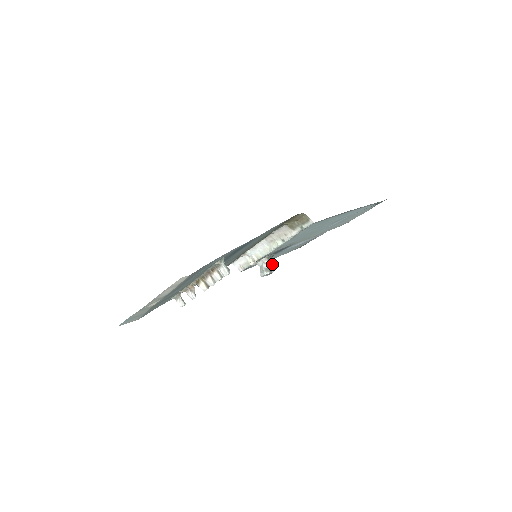
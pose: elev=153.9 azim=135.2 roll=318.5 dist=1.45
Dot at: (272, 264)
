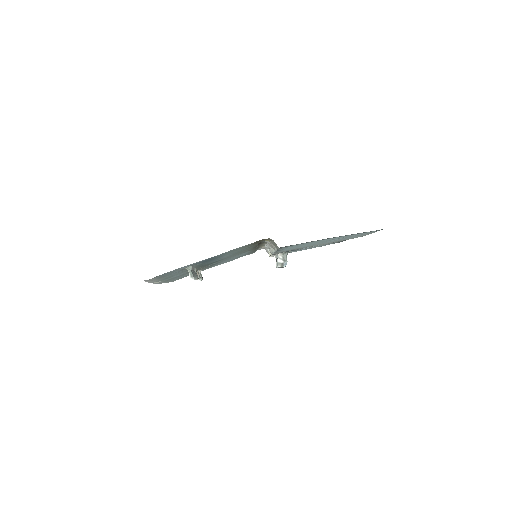
Dot at: (285, 260)
